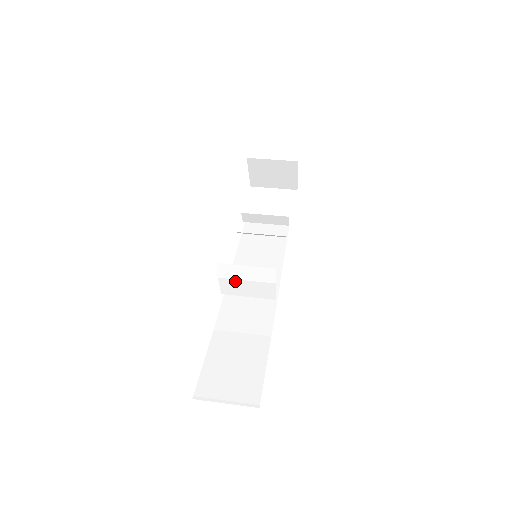
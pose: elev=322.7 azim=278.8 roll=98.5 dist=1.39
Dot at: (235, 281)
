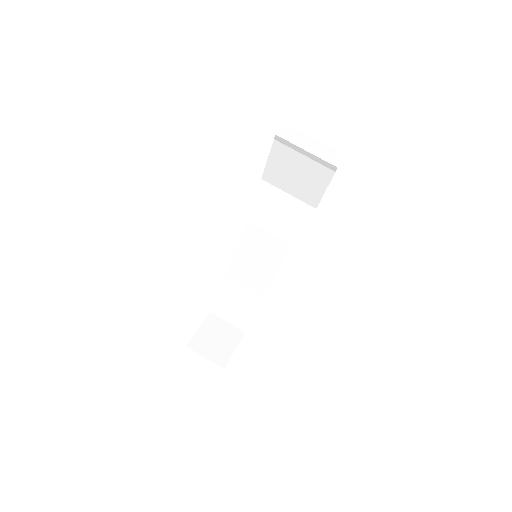
Dot at: occluded
